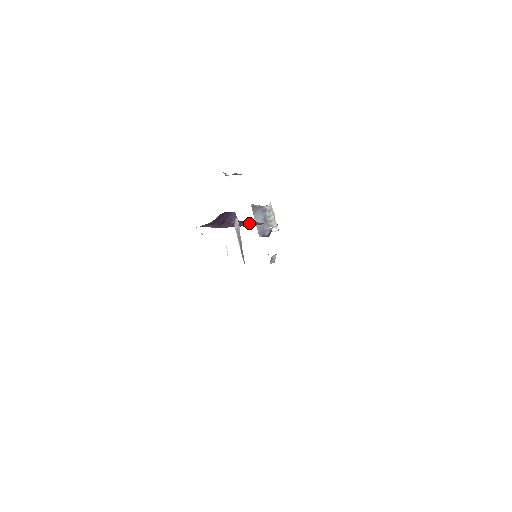
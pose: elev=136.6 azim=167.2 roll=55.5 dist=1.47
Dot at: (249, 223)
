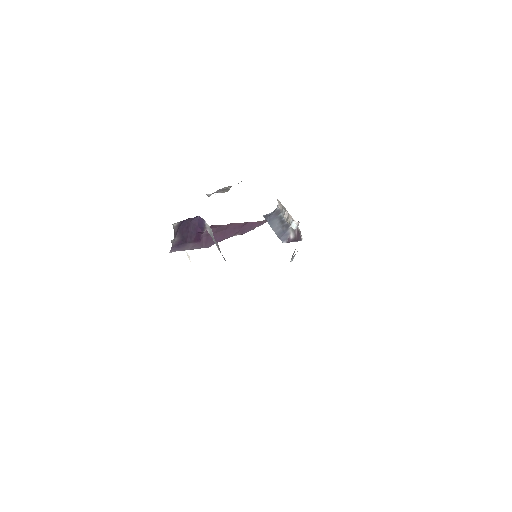
Dot at: (240, 226)
